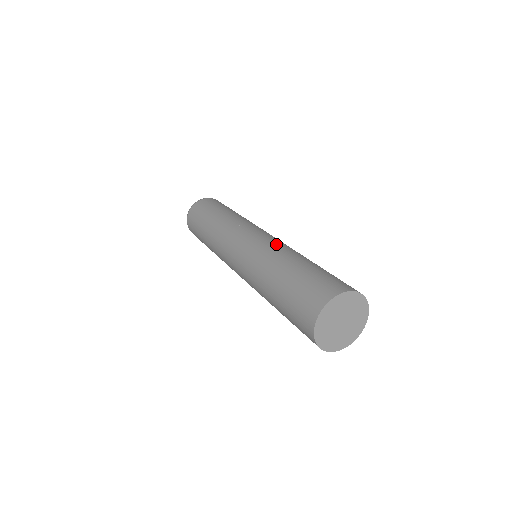
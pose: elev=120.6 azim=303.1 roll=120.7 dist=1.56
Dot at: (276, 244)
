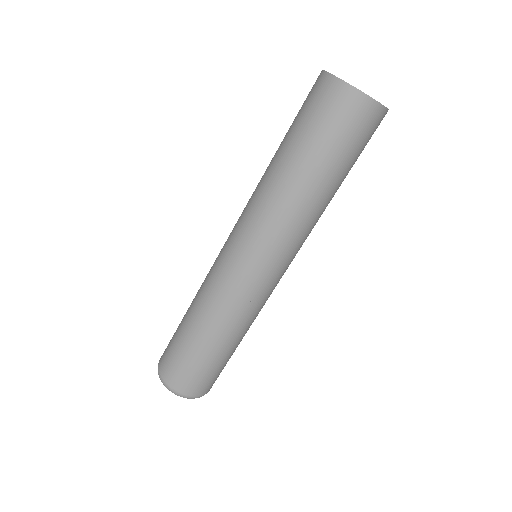
Dot at: occluded
